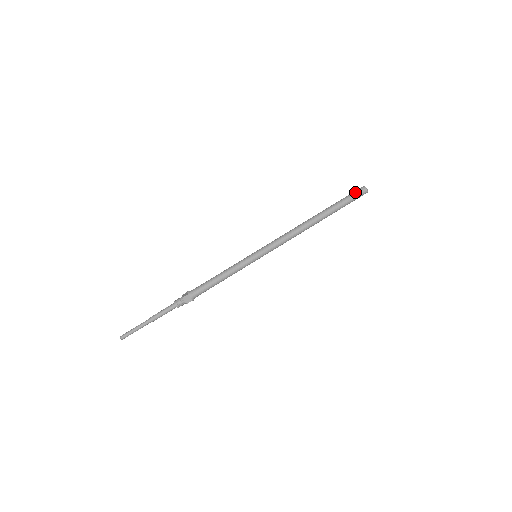
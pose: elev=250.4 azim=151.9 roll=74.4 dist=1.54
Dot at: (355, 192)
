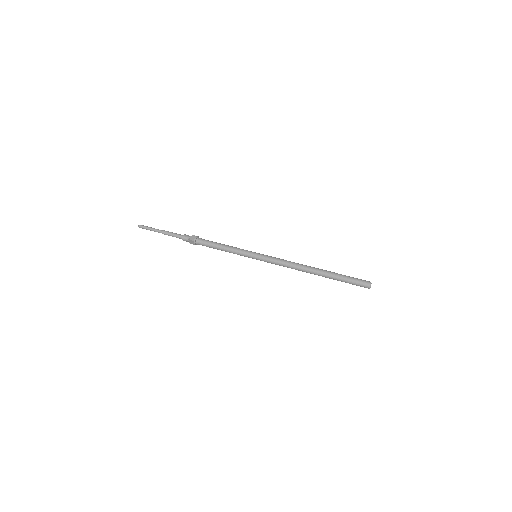
Dot at: (360, 279)
